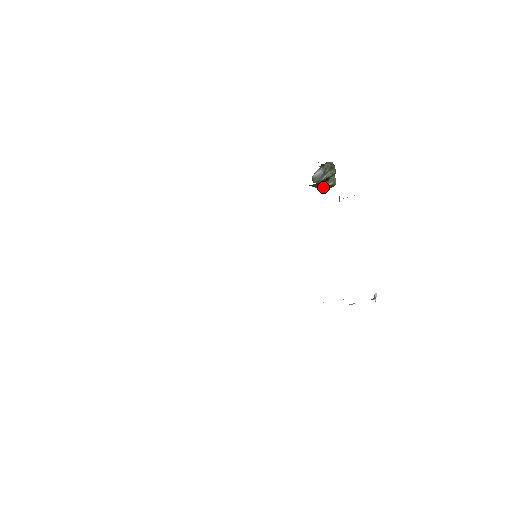
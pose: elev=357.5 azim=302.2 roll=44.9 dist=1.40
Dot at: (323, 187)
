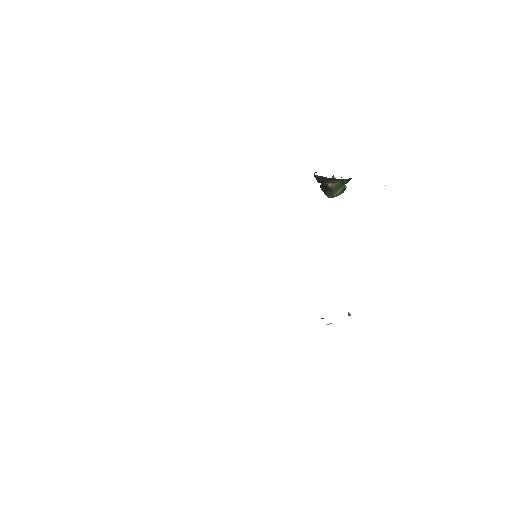
Dot at: (336, 191)
